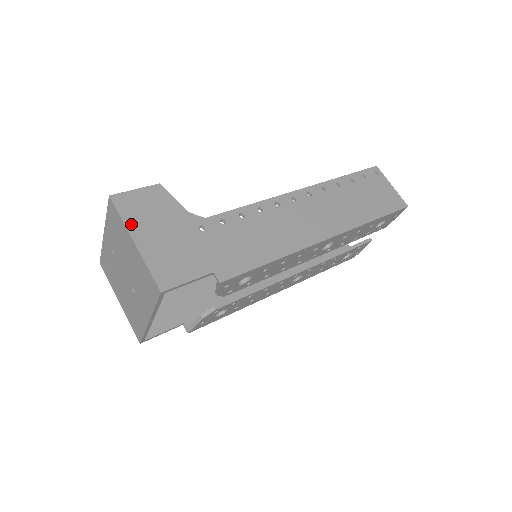
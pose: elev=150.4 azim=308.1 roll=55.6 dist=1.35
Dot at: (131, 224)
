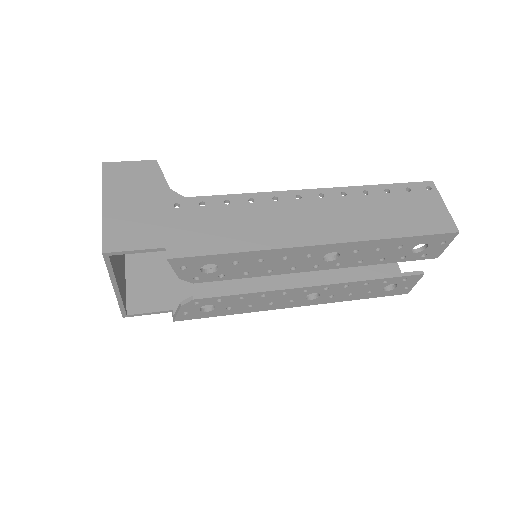
Dot at: (108, 189)
